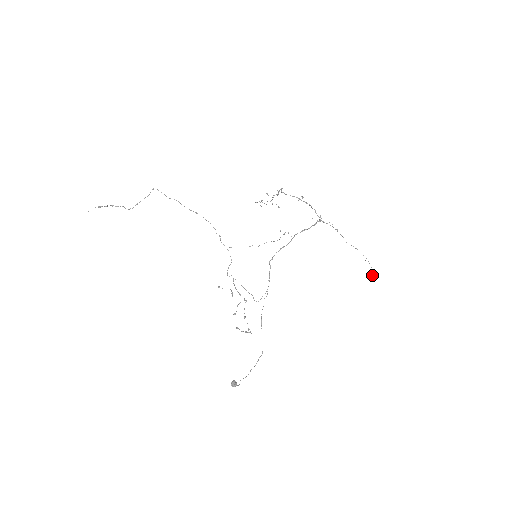
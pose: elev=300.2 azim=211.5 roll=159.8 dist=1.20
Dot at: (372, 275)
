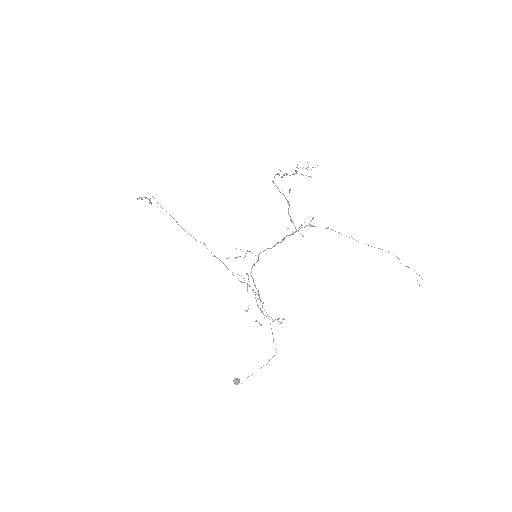
Dot at: (421, 277)
